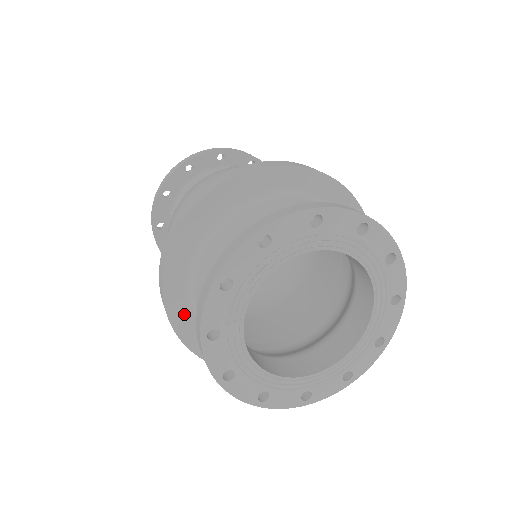
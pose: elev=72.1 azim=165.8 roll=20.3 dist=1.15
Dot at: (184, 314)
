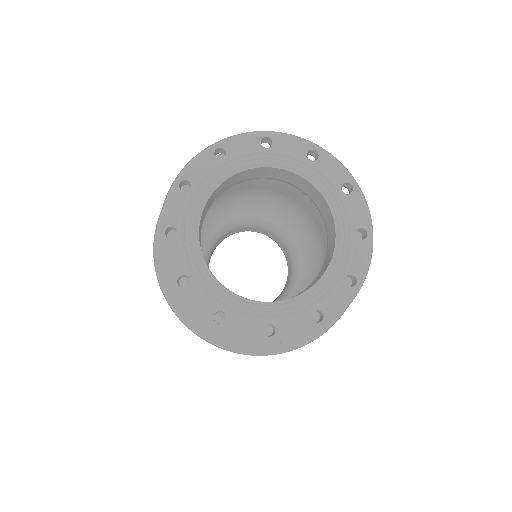
Dot at: occluded
